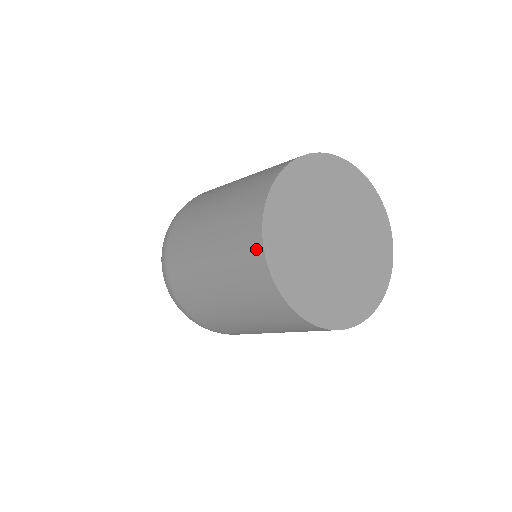
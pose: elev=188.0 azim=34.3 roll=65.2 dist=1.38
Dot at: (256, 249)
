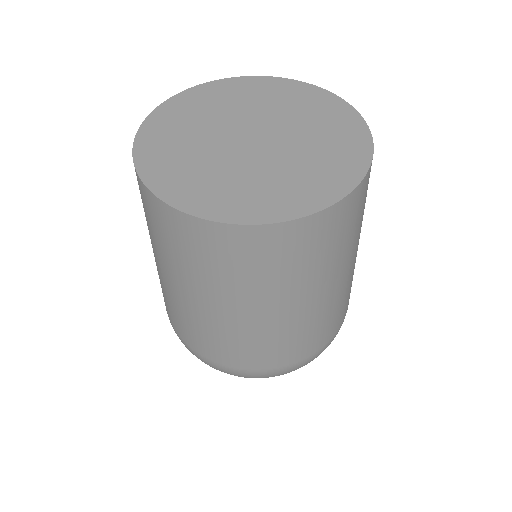
Dot at: (138, 183)
